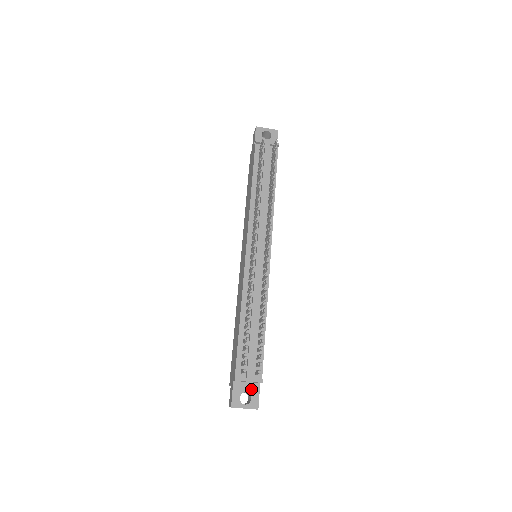
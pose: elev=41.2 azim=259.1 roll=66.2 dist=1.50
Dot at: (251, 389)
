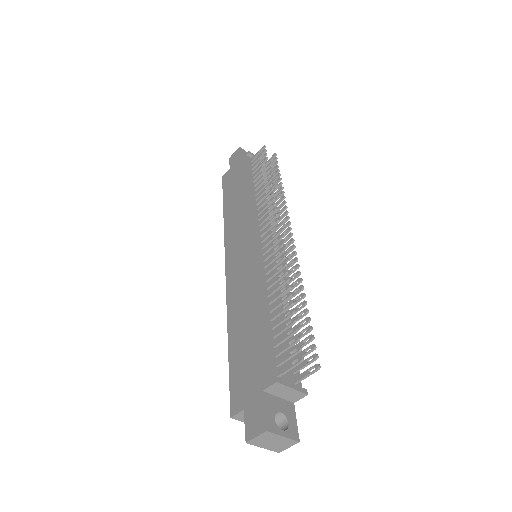
Dot at: (285, 409)
